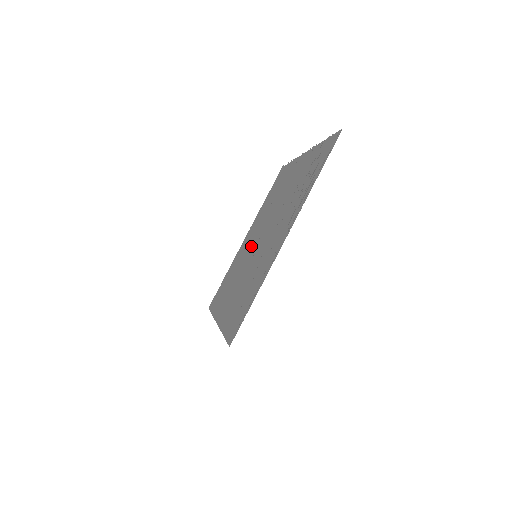
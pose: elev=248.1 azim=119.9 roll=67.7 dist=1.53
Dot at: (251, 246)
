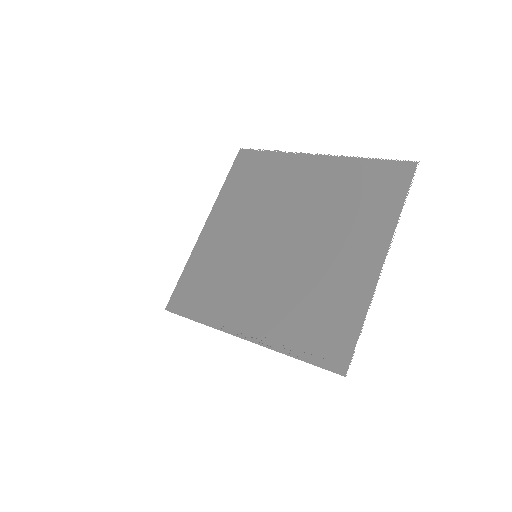
Dot at: (282, 214)
